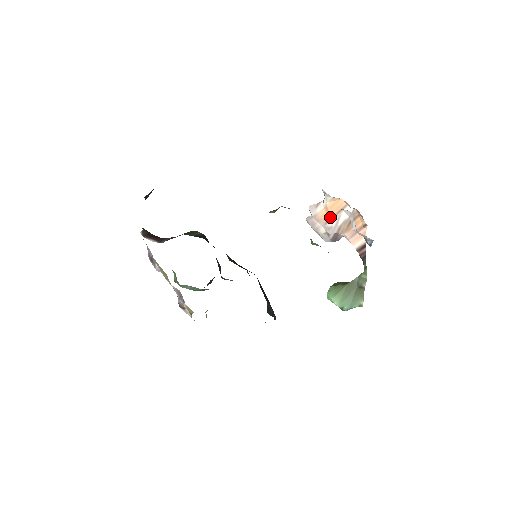
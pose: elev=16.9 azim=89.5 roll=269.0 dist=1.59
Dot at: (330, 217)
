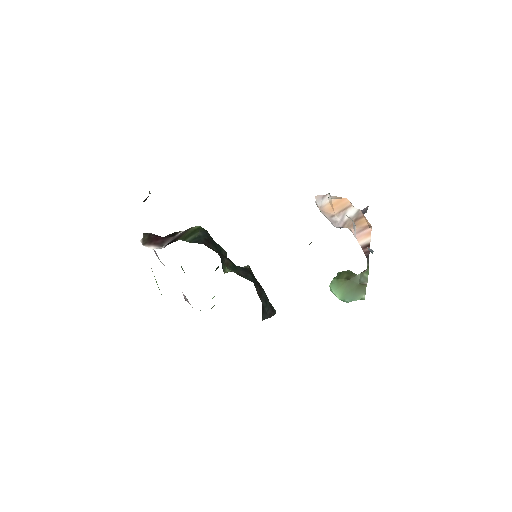
Dot at: (335, 212)
